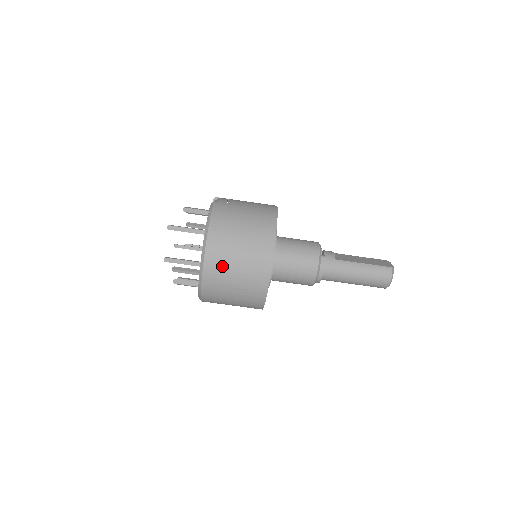
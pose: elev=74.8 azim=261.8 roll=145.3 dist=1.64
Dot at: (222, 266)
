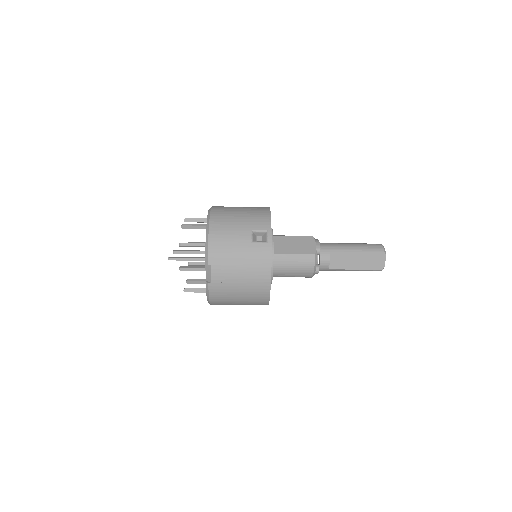
Dot at: occluded
